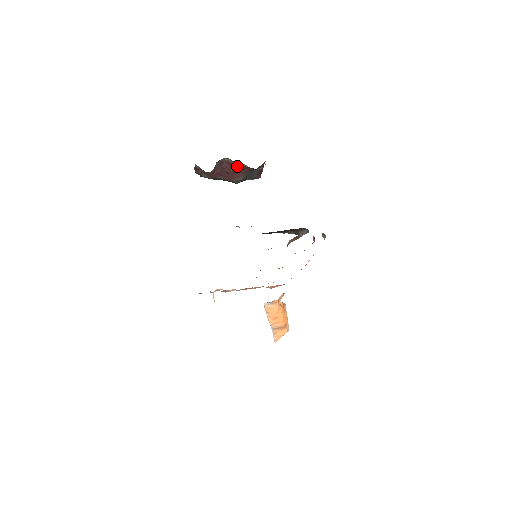
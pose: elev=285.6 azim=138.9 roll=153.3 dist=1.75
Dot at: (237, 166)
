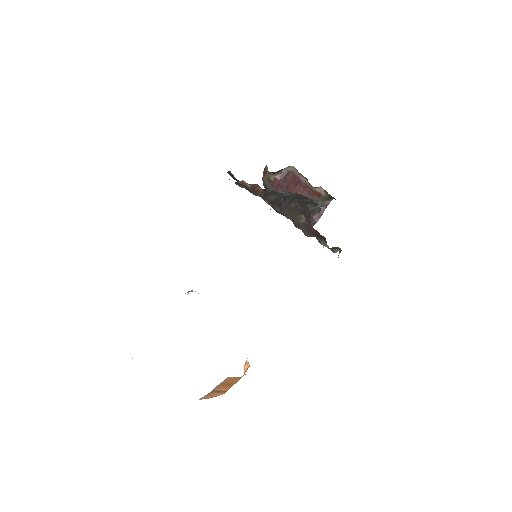
Dot at: (299, 181)
